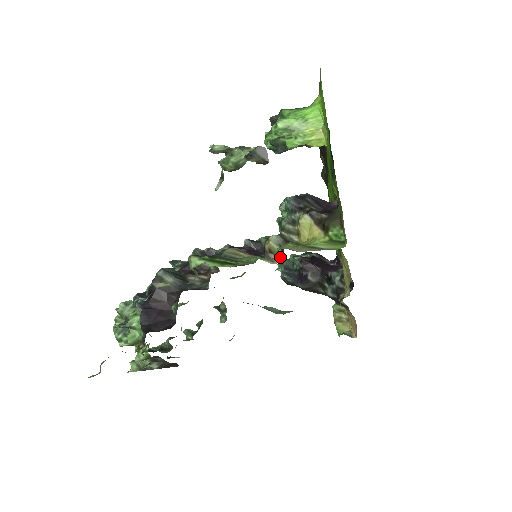
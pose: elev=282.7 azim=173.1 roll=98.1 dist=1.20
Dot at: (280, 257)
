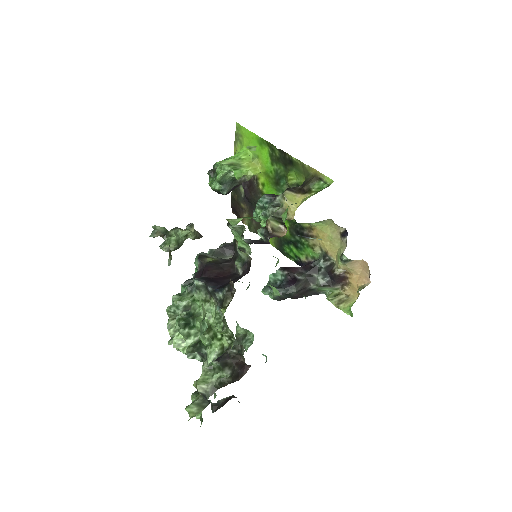
Dot at: (283, 232)
